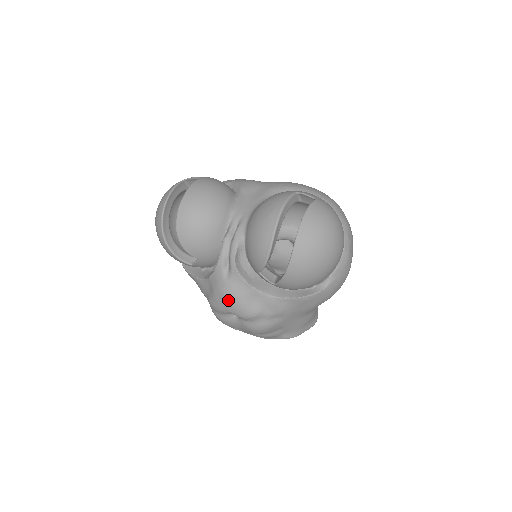
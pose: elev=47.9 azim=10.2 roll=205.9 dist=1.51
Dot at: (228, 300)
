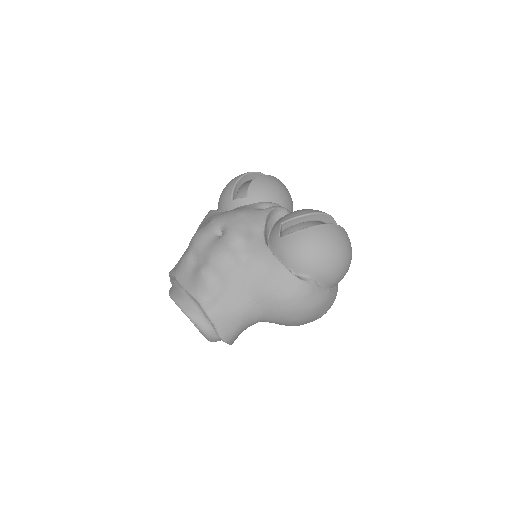
Dot at: (240, 215)
